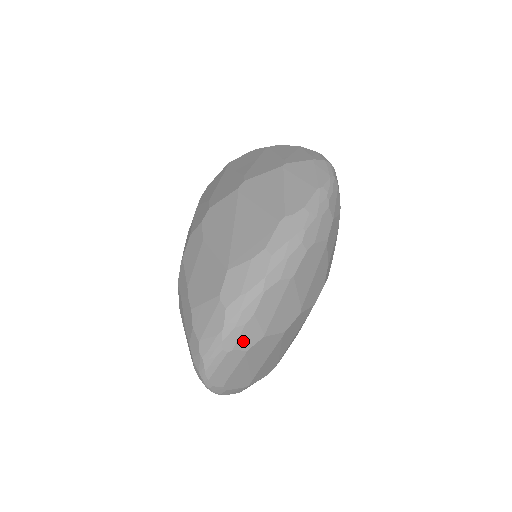
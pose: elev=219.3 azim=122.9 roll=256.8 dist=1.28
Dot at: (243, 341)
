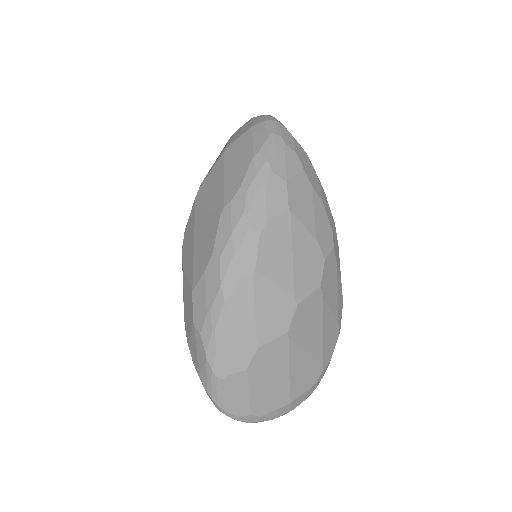
Dot at: (234, 361)
